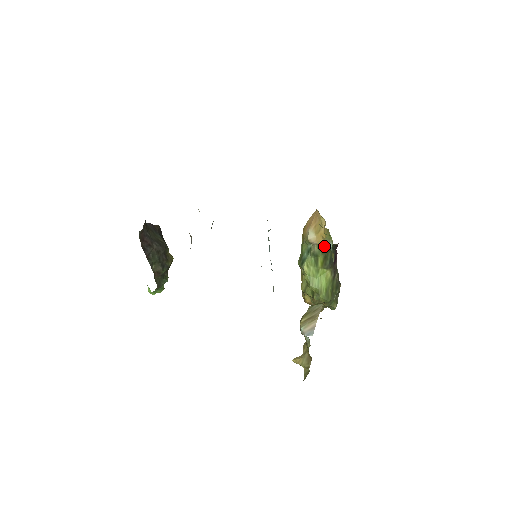
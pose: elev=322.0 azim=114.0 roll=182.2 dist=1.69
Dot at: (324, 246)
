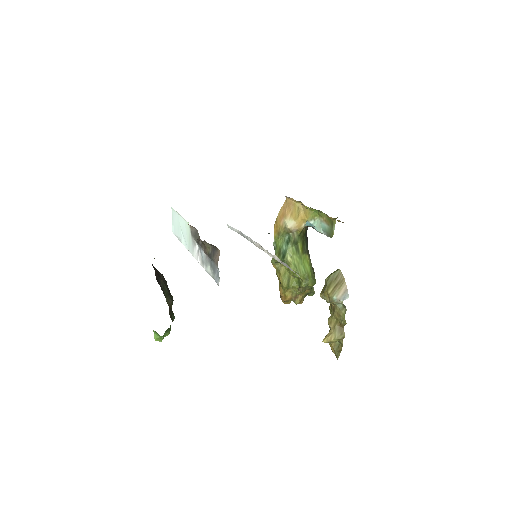
Dot at: (302, 231)
